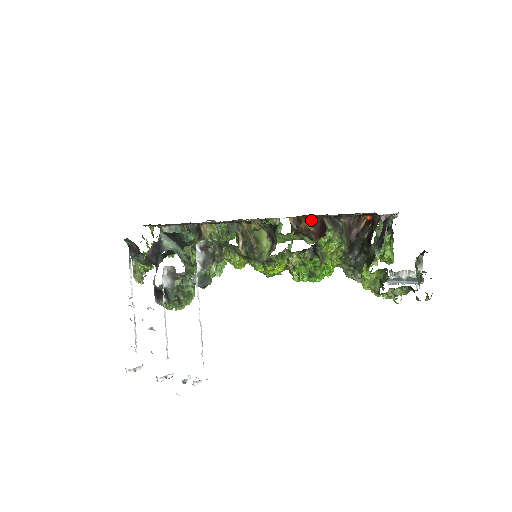
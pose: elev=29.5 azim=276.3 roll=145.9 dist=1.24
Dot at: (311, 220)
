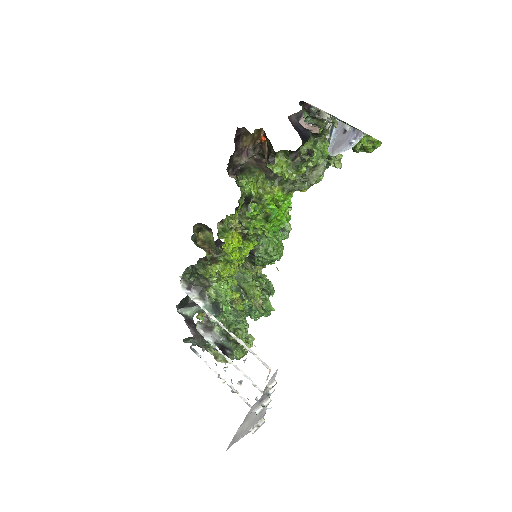
Dot at: occluded
